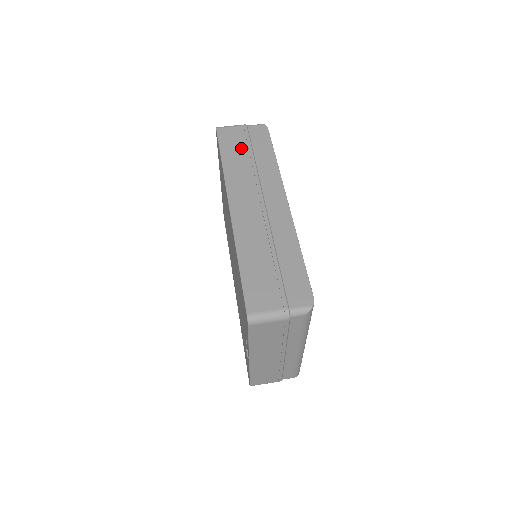
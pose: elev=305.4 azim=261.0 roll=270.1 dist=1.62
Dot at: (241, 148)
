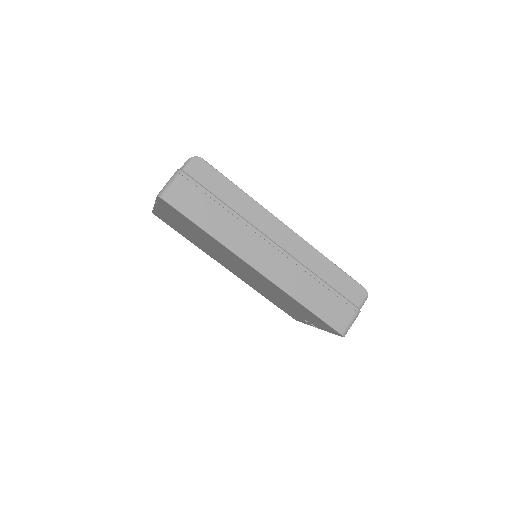
Dot at: (207, 205)
